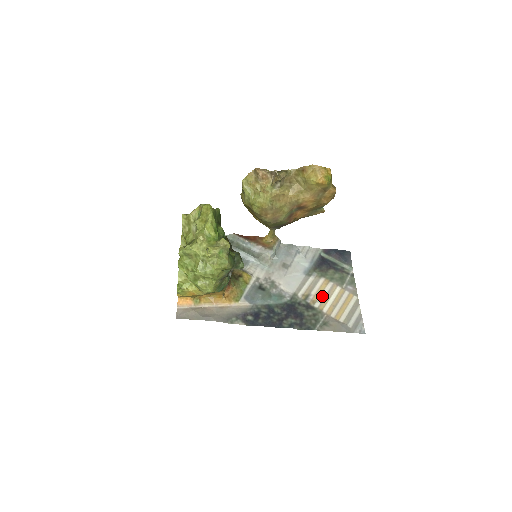
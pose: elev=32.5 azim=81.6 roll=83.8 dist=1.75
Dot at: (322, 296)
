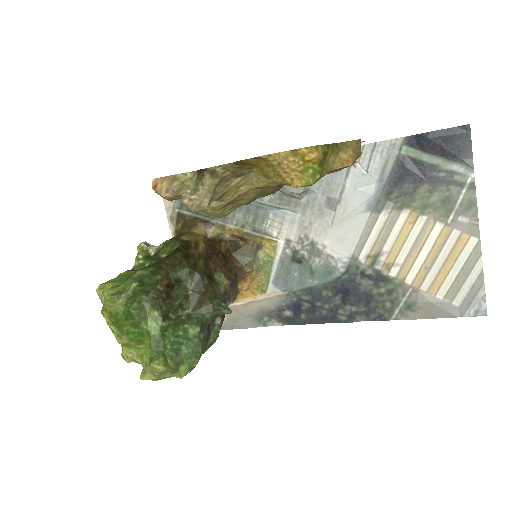
Dot at: (404, 252)
